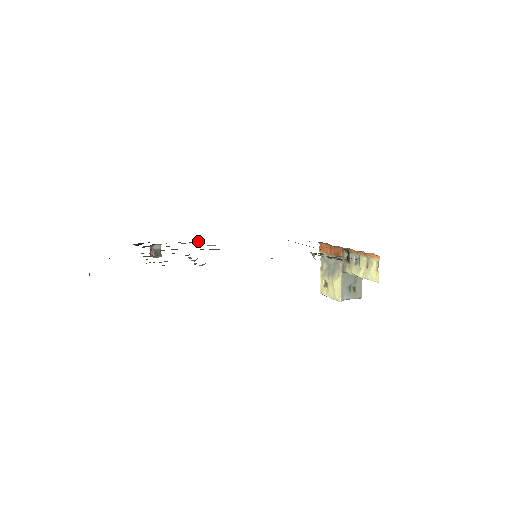
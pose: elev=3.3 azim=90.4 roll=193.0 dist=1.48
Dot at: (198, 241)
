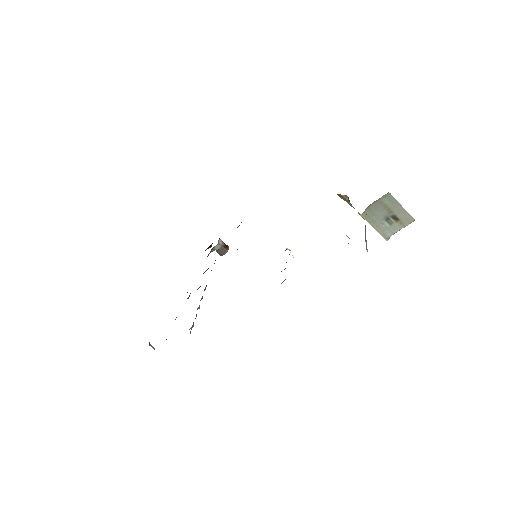
Dot at: (241, 222)
